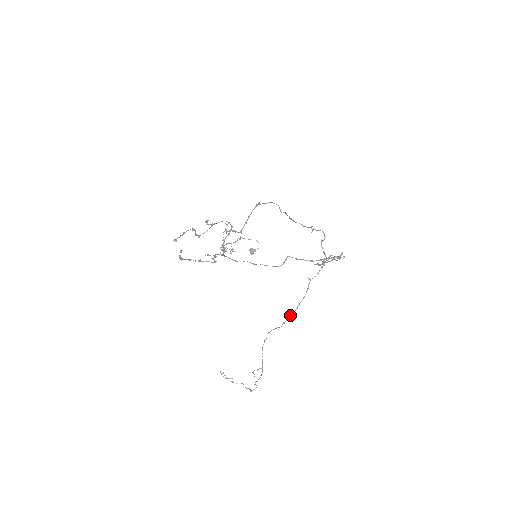
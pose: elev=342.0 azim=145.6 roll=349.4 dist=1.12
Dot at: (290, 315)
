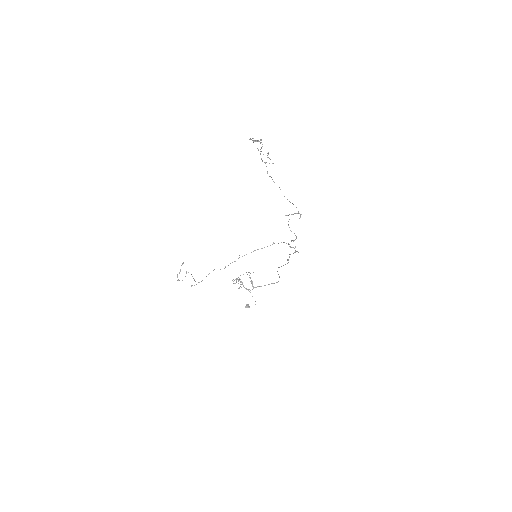
Dot at: occluded
